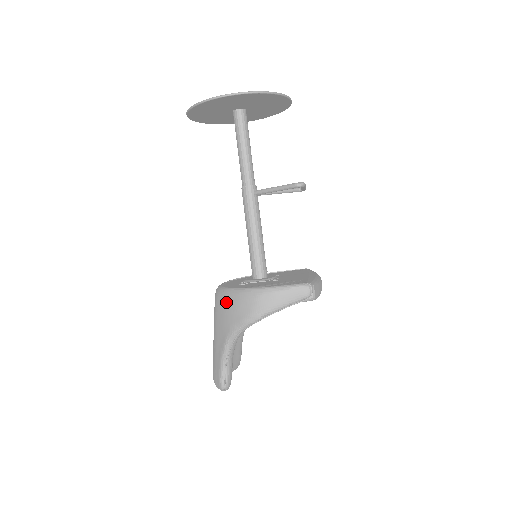
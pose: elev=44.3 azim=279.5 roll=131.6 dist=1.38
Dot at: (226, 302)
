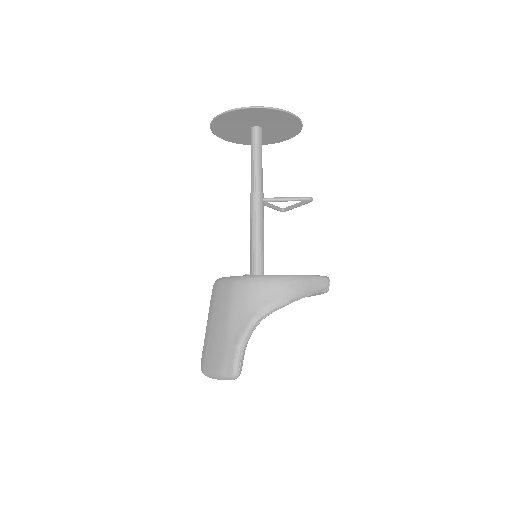
Dot at: (251, 287)
